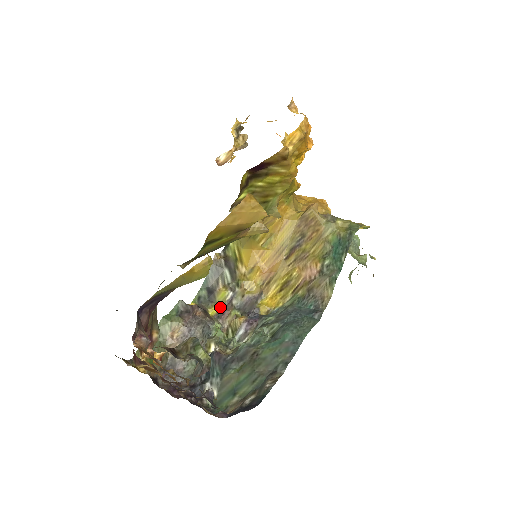
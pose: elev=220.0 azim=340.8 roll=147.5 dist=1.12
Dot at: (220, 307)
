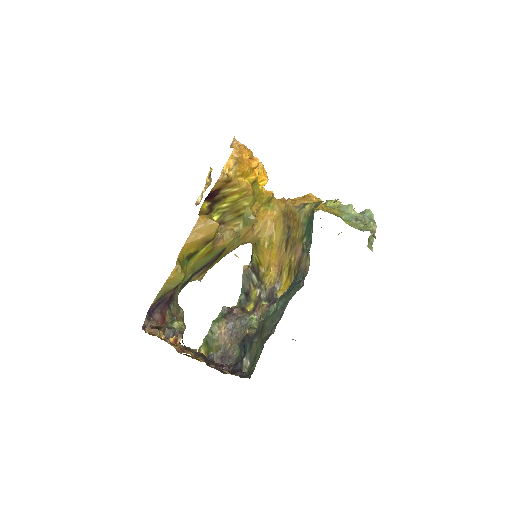
Dot at: (254, 303)
